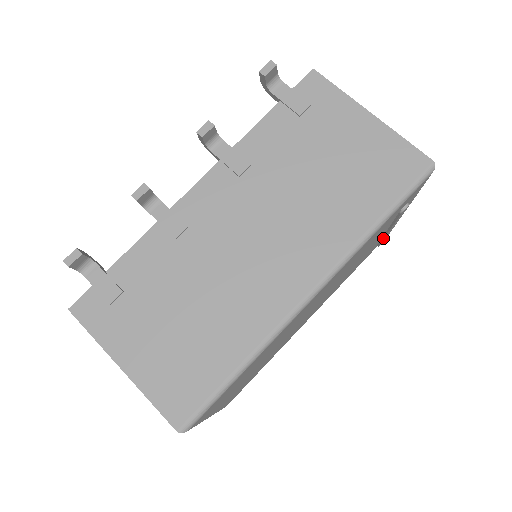
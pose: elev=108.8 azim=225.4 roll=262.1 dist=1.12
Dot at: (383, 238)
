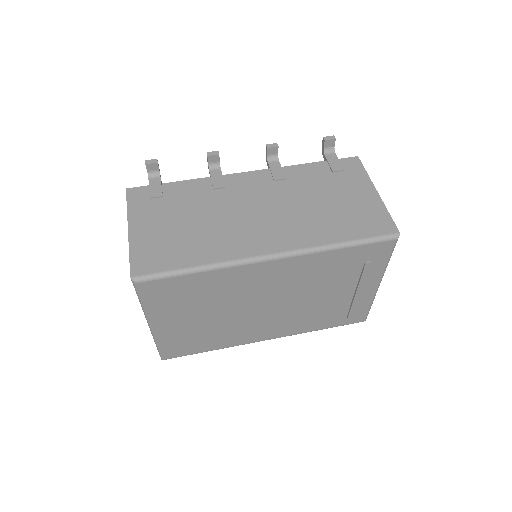
Dot at: (352, 303)
